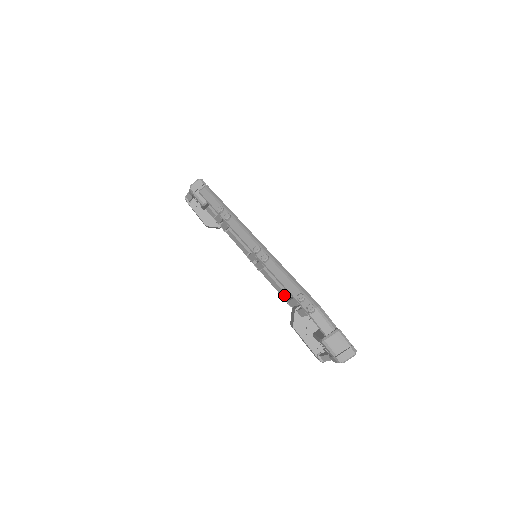
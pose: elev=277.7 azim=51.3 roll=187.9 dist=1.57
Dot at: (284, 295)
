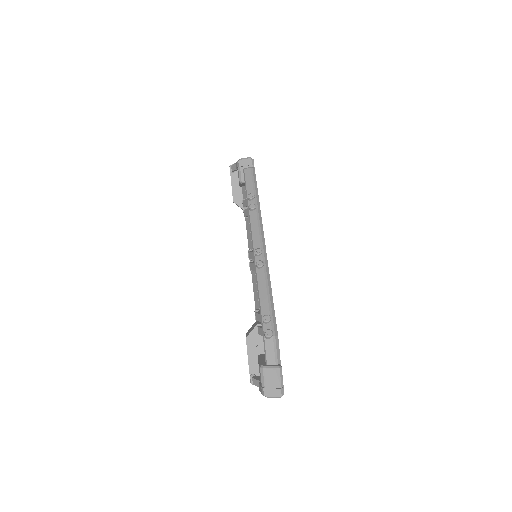
Dot at: (257, 305)
